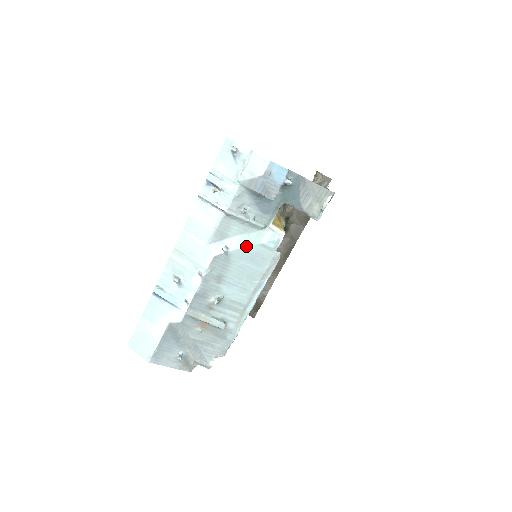
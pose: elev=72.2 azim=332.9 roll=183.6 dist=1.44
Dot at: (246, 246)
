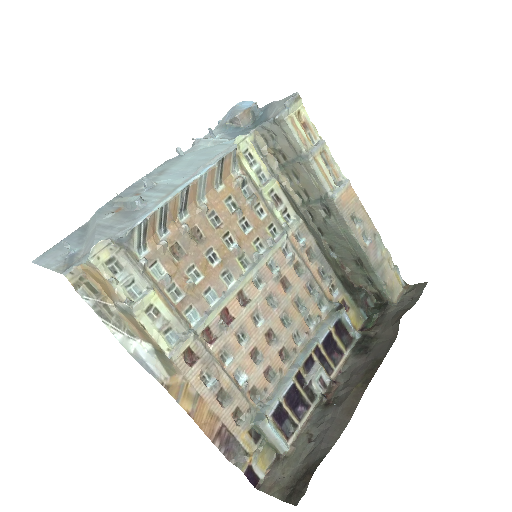
Dot at: (202, 149)
